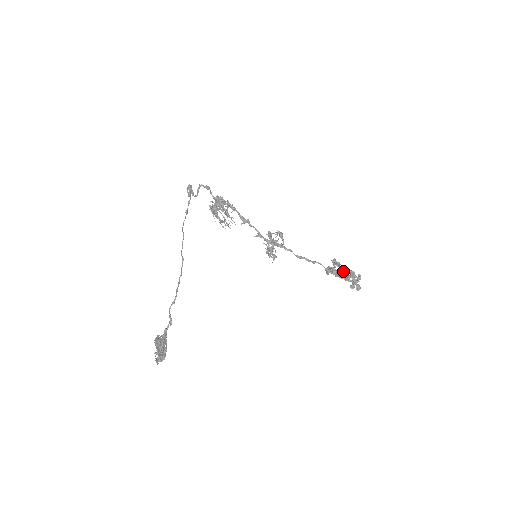
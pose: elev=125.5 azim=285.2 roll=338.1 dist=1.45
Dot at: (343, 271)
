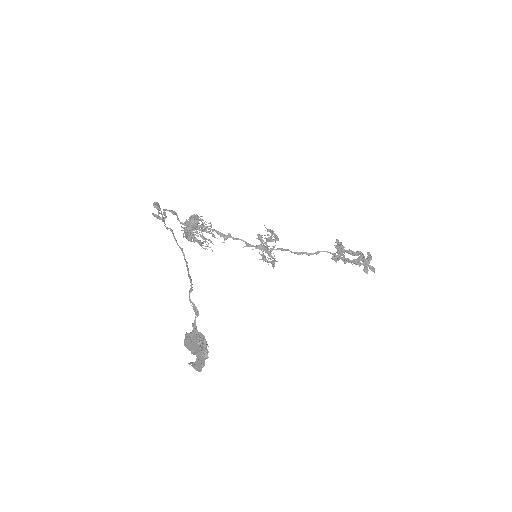
Dot at: (351, 252)
